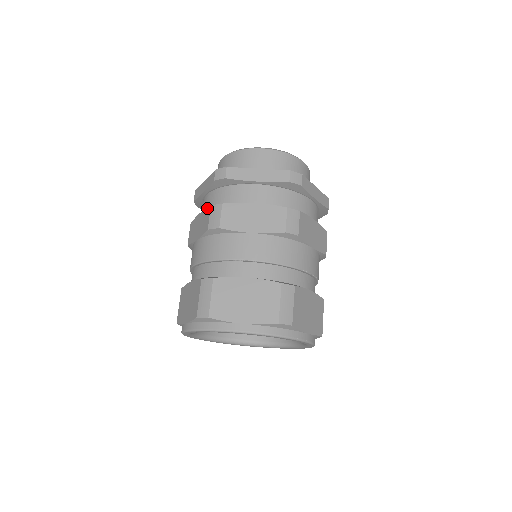
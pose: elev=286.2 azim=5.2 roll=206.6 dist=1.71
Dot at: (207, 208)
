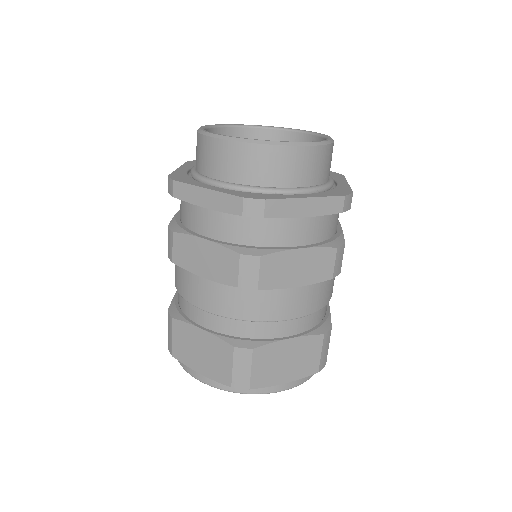
Dot at: (170, 222)
